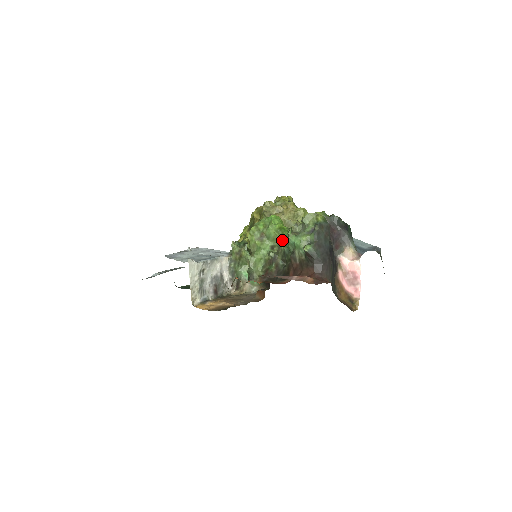
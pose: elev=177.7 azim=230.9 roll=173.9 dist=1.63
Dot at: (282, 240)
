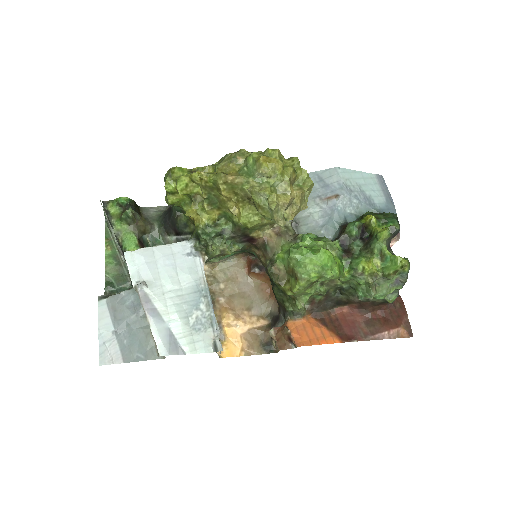
Dot at: (342, 281)
